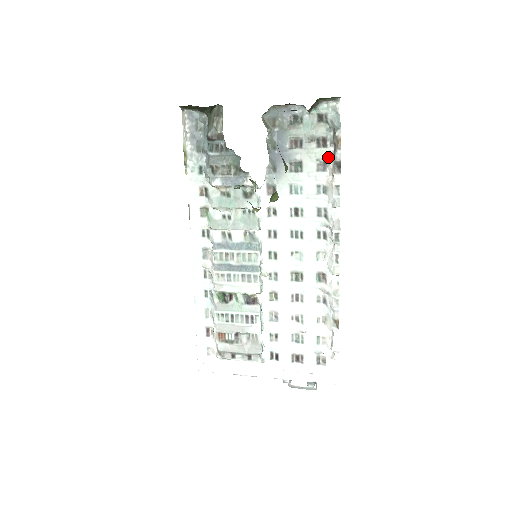
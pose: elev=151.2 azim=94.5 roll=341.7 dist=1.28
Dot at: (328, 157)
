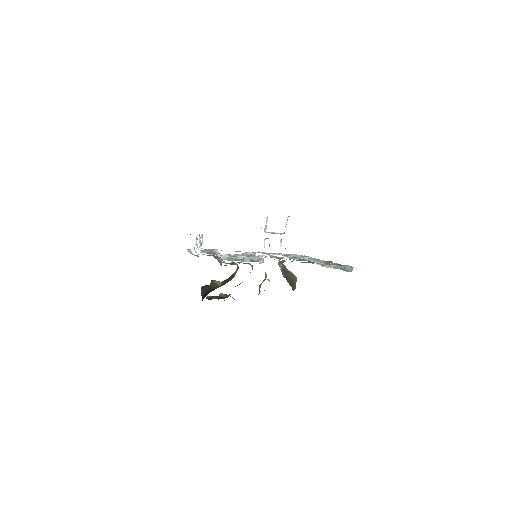
Dot at: (333, 263)
